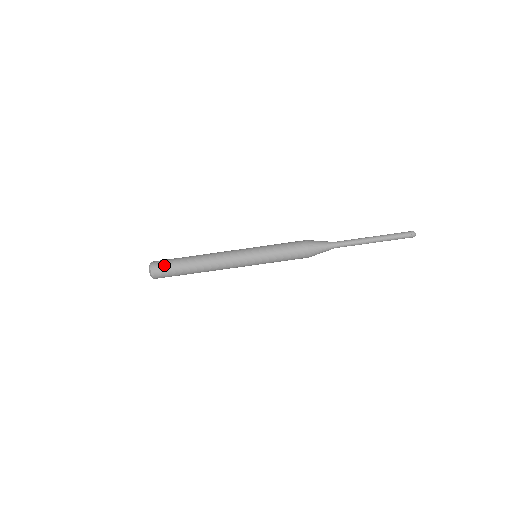
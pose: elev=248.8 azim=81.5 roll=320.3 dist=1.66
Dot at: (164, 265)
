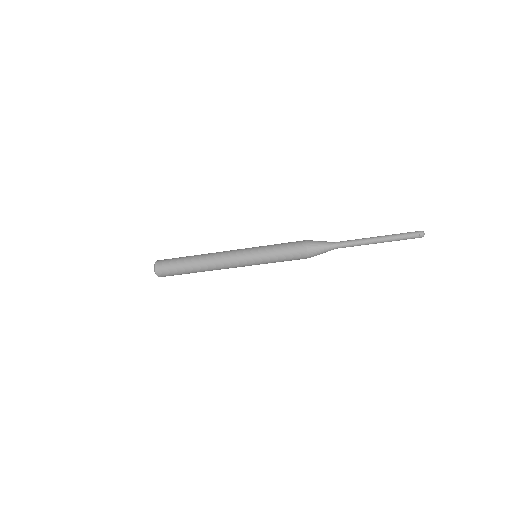
Dot at: (167, 264)
